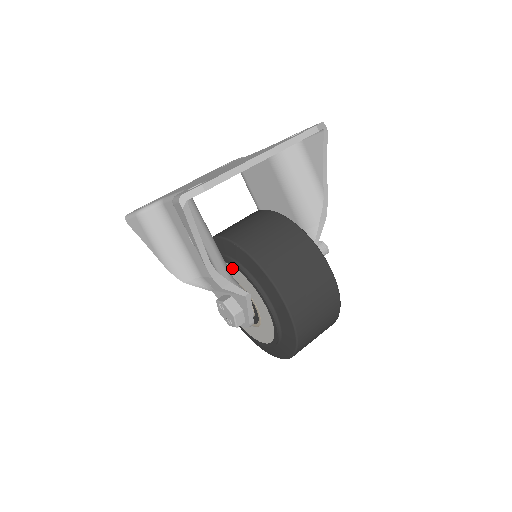
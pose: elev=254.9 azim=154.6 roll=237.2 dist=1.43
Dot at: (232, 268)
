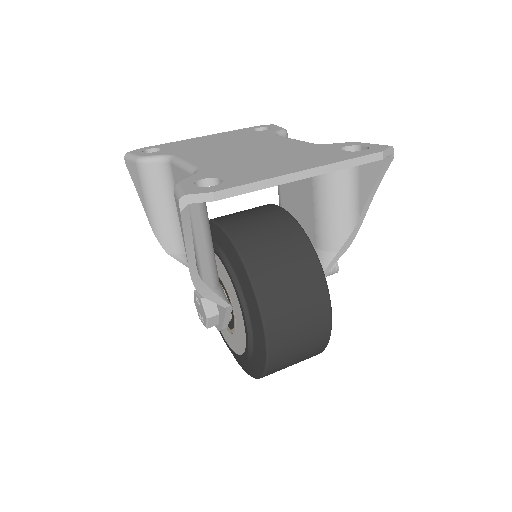
Dot at: (223, 268)
